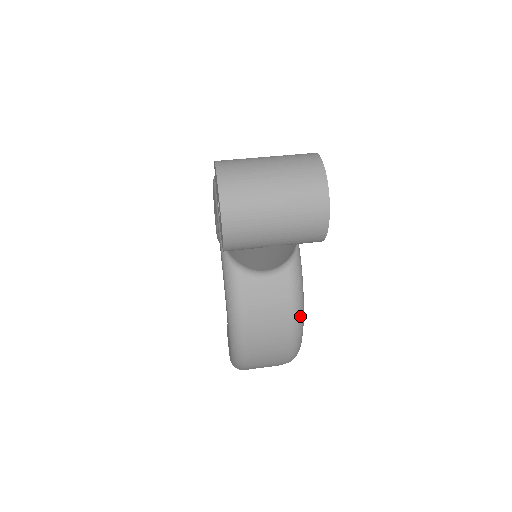
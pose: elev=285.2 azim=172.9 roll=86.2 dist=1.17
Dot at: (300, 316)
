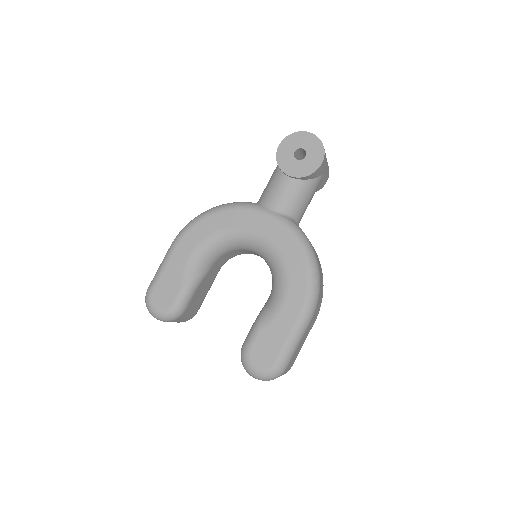
Dot at: occluded
